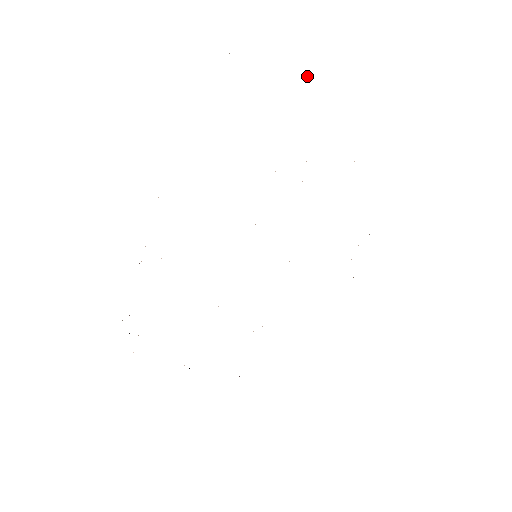
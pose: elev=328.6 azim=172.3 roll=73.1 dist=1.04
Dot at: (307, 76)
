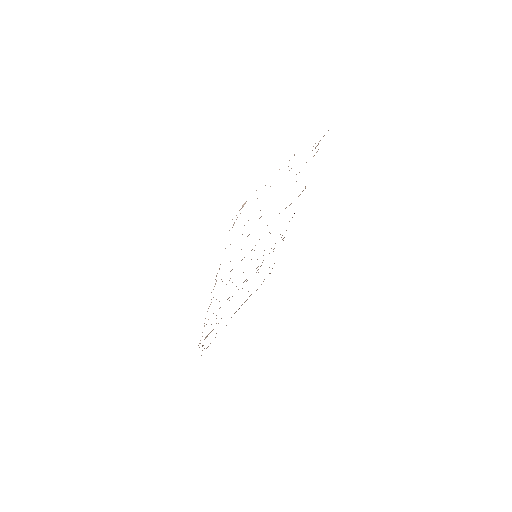
Dot at: occluded
